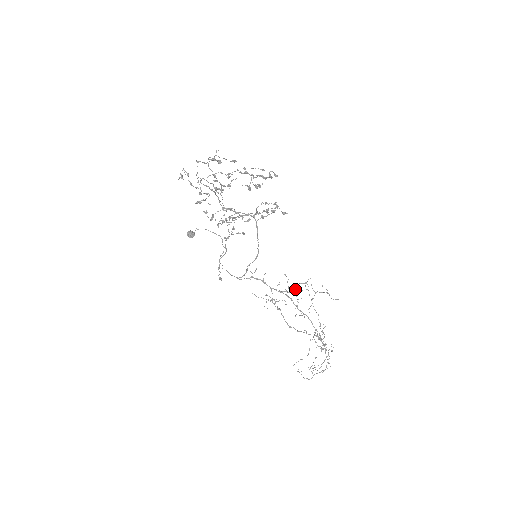
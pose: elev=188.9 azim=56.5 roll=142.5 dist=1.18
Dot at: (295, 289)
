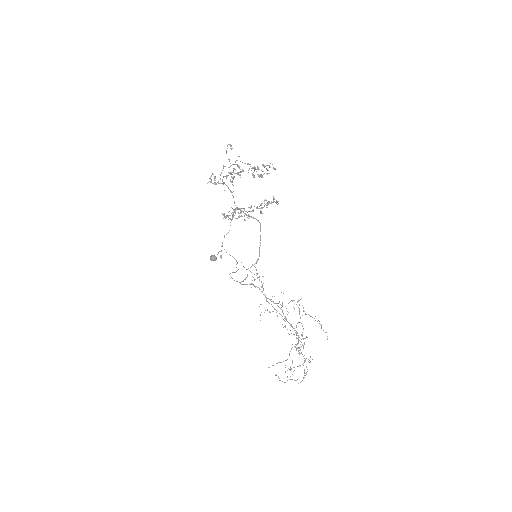
Dot at: occluded
